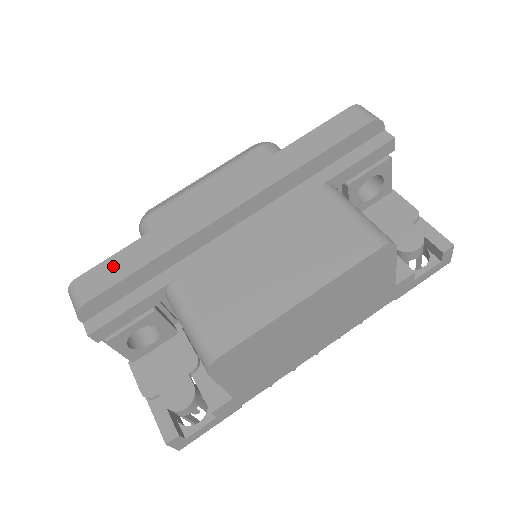
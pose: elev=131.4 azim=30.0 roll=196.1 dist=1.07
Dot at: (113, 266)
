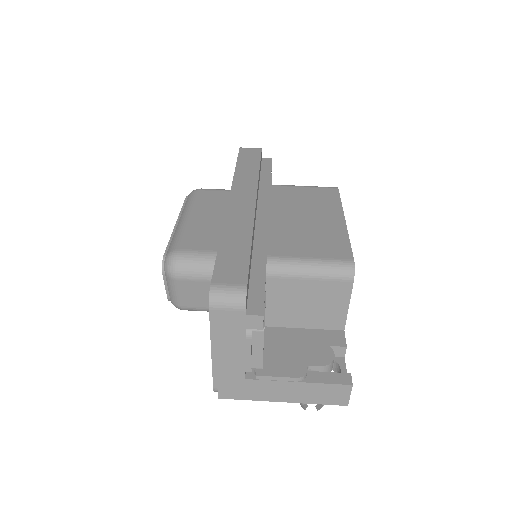
Dot at: (229, 260)
